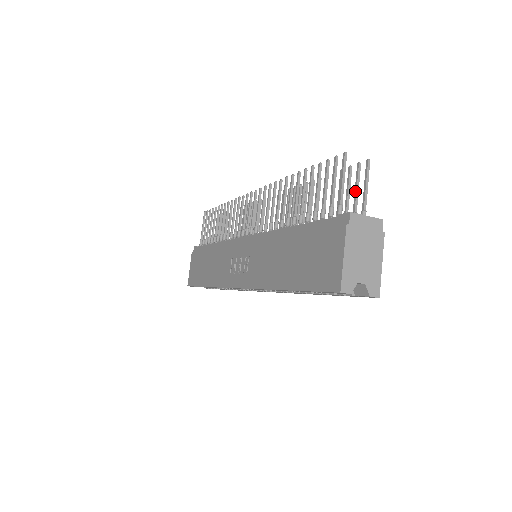
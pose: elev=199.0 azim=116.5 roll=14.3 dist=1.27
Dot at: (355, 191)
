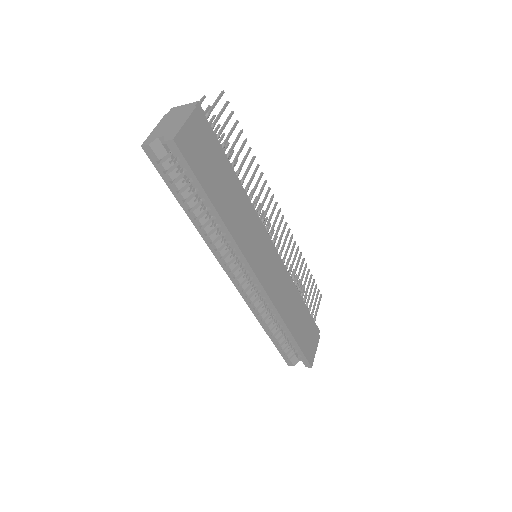
Dot at: (219, 115)
